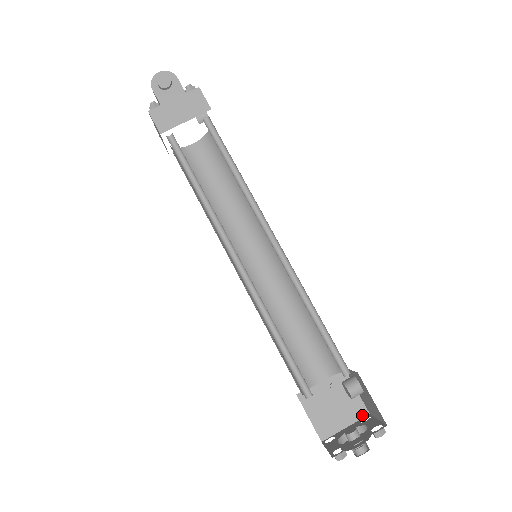
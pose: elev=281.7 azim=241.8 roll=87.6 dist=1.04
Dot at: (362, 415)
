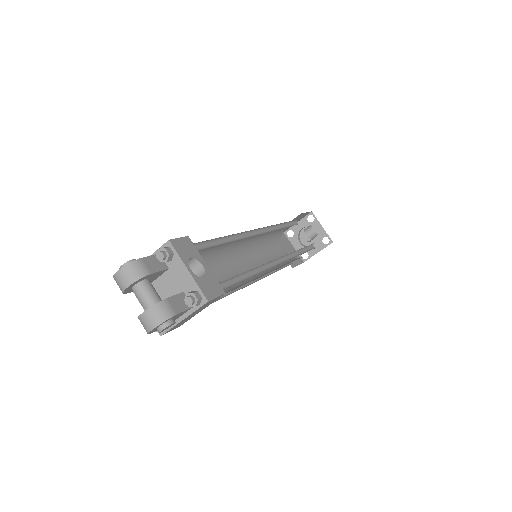
Dot at: (307, 214)
